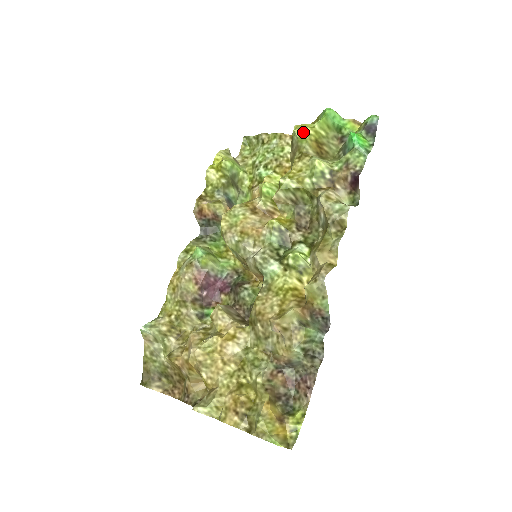
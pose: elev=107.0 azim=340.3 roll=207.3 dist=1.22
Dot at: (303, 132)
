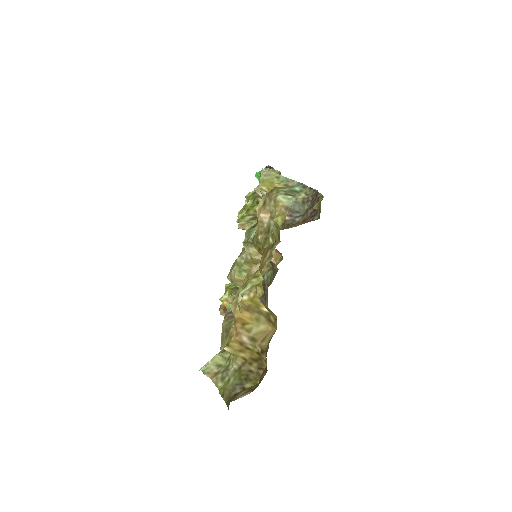
Dot at: (240, 210)
